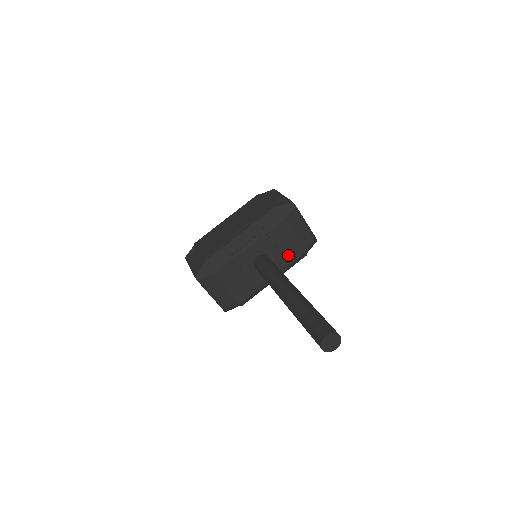
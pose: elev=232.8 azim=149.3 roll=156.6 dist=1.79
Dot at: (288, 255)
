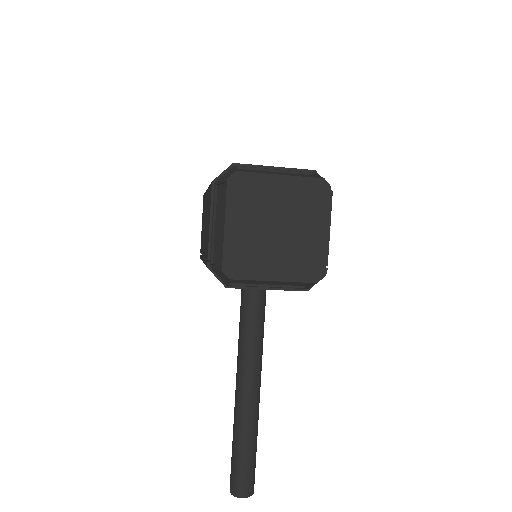
Dot at: occluded
